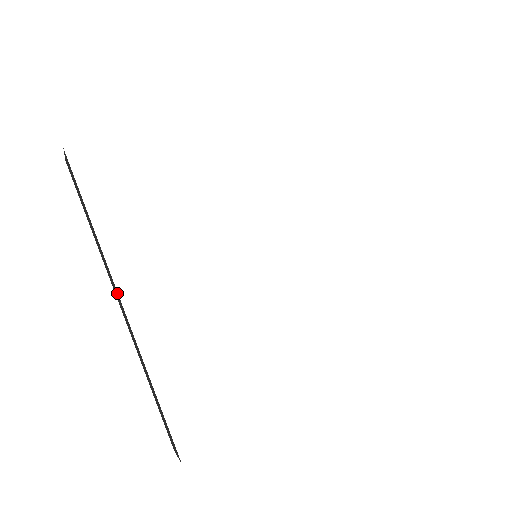
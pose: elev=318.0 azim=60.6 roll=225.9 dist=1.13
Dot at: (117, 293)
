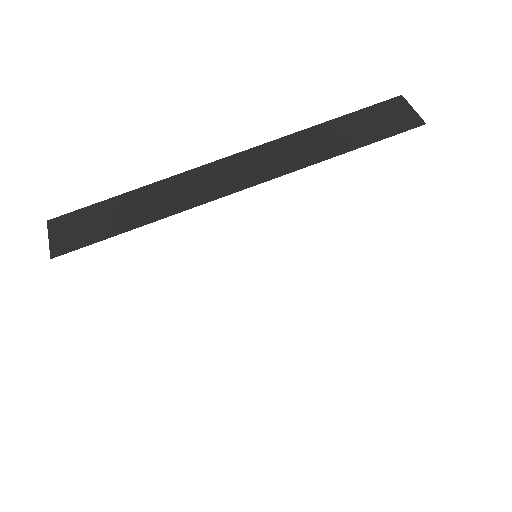
Dot at: occluded
